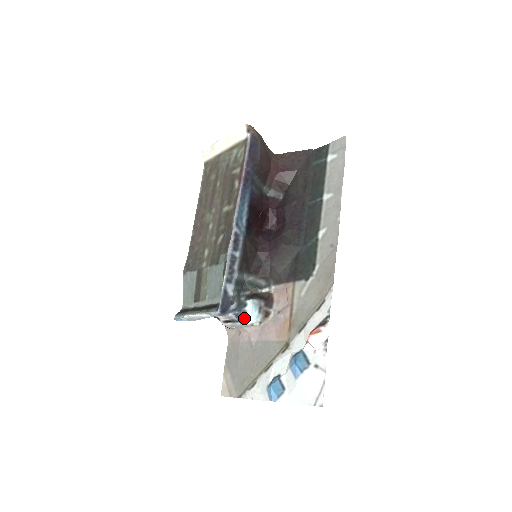
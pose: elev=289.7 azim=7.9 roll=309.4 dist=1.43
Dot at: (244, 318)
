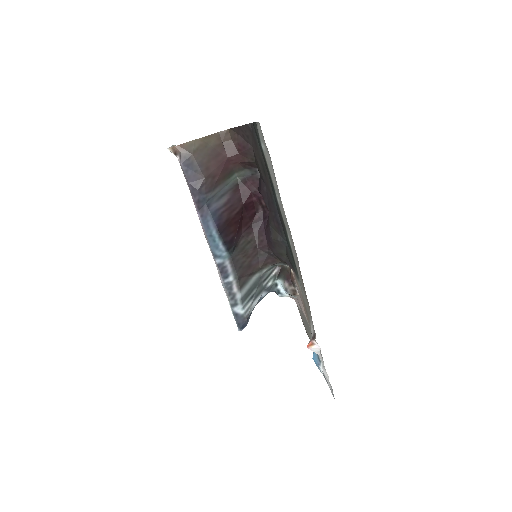
Dot at: (281, 295)
